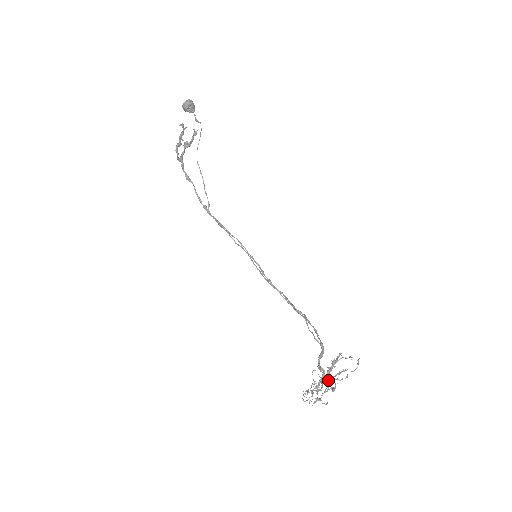
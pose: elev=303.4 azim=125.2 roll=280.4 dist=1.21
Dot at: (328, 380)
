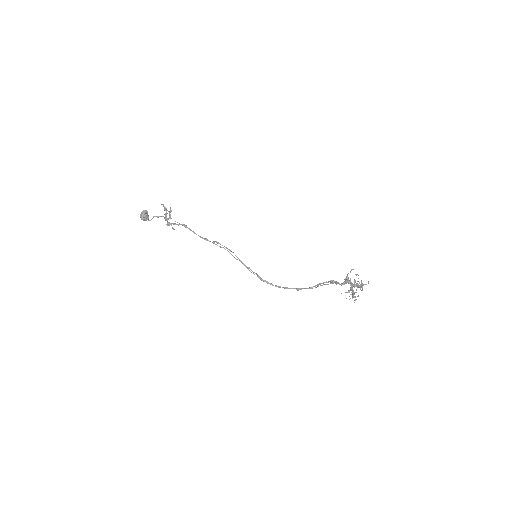
Dot at: (354, 286)
